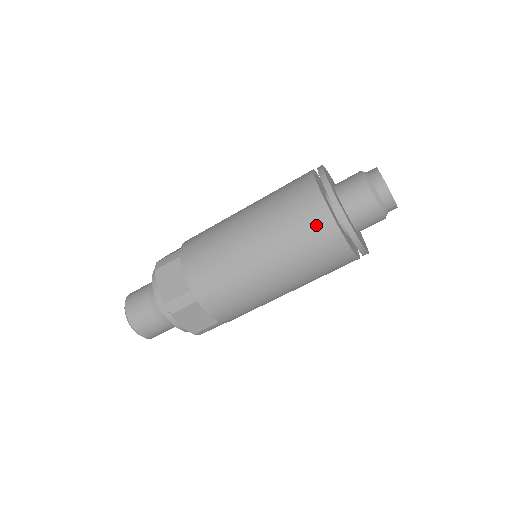
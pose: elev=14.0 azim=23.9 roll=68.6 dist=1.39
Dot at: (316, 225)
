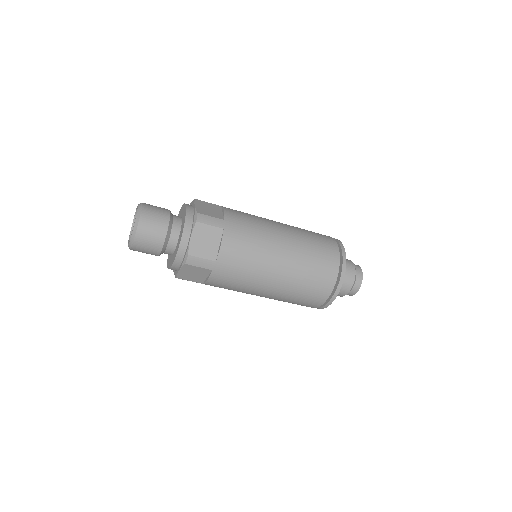
Dot at: (321, 287)
